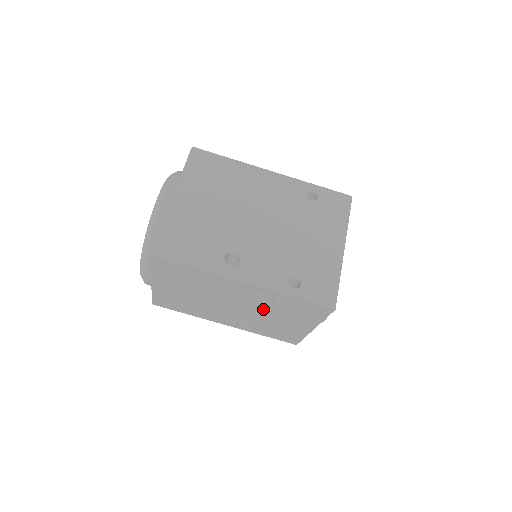
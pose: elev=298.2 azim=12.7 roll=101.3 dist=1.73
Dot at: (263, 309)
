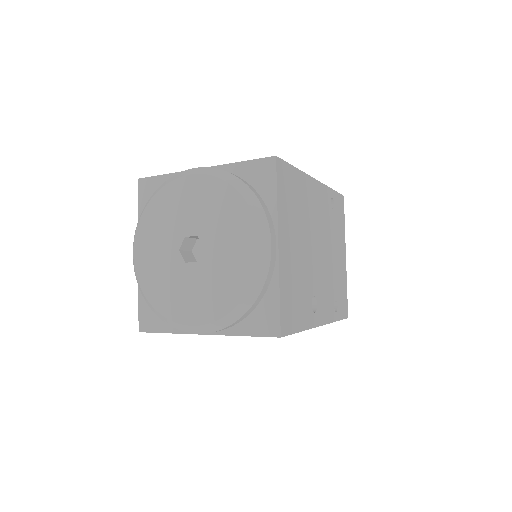
Dot at: occluded
